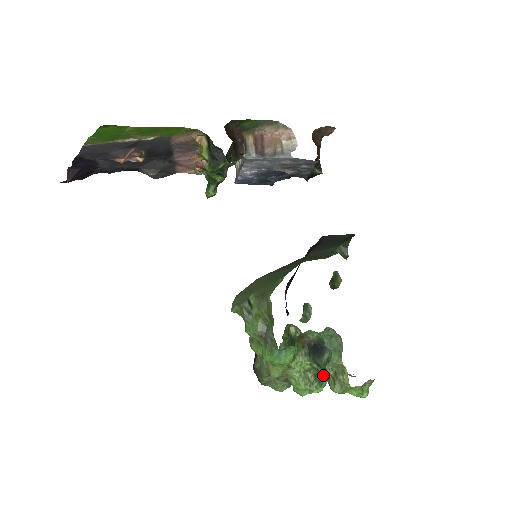
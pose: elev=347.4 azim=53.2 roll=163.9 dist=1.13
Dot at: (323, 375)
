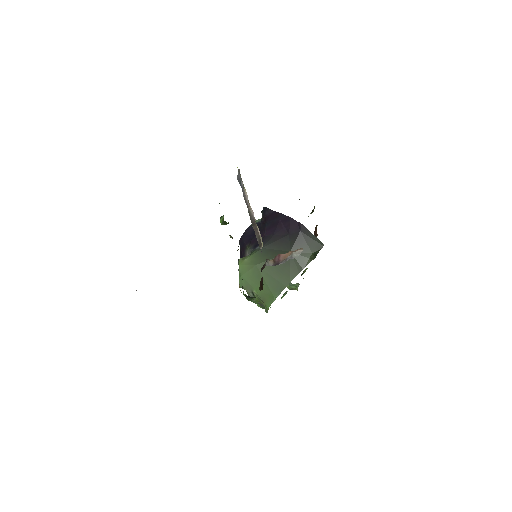
Dot at: occluded
